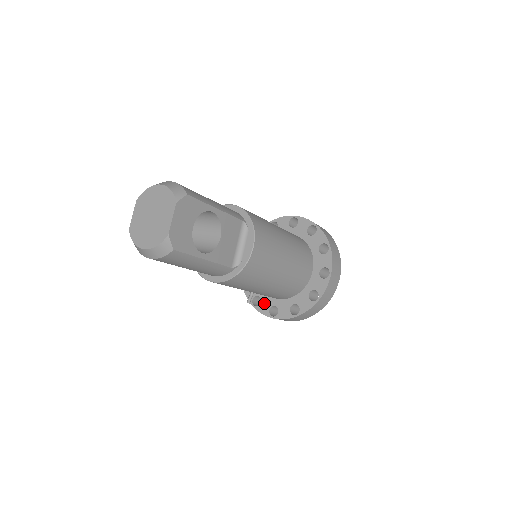
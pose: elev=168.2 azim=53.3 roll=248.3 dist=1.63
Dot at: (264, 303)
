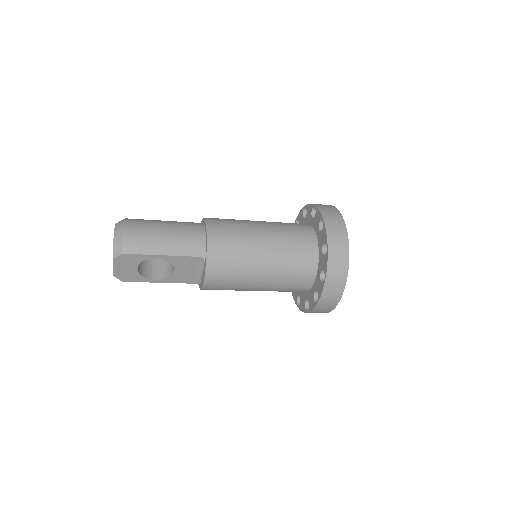
Dot at: occluded
